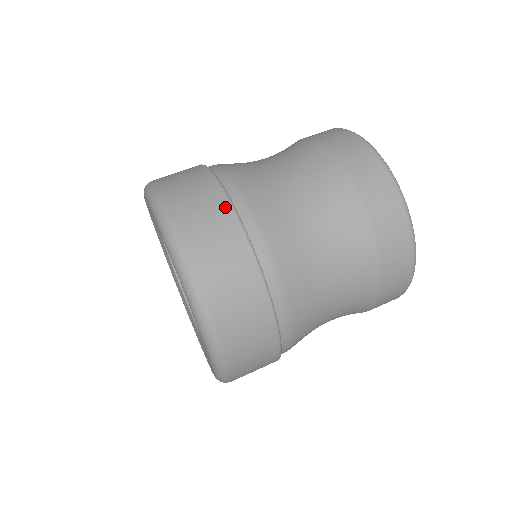
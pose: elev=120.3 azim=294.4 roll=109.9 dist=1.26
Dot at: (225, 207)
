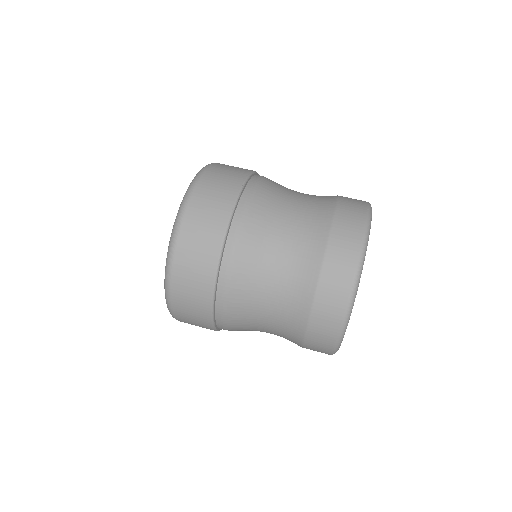
Dot at: (238, 183)
